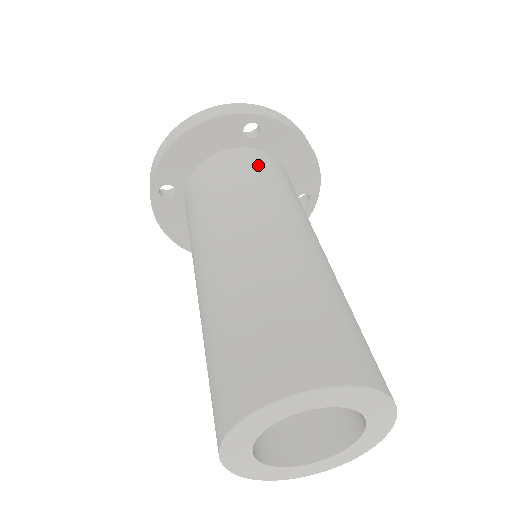
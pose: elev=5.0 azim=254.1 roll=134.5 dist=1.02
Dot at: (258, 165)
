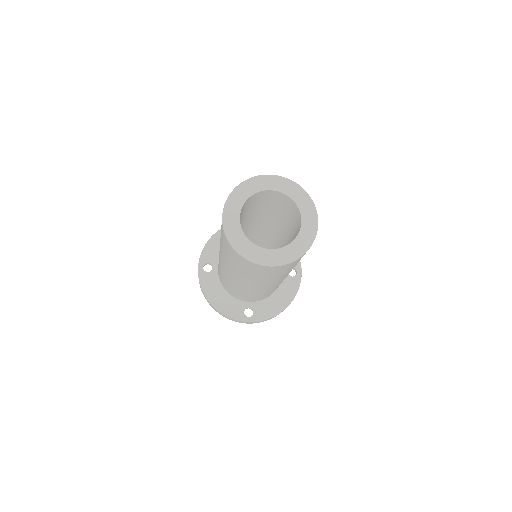
Dot at: occluded
